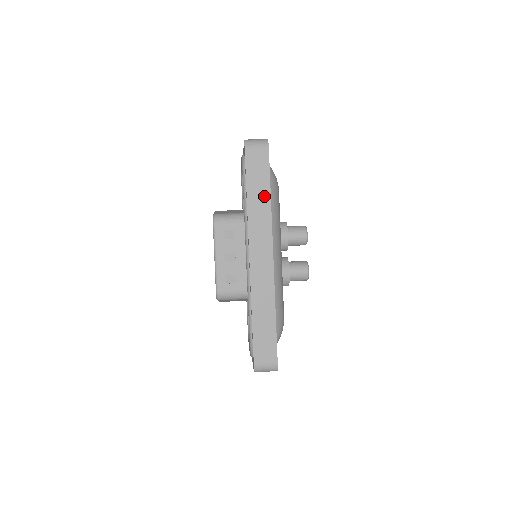
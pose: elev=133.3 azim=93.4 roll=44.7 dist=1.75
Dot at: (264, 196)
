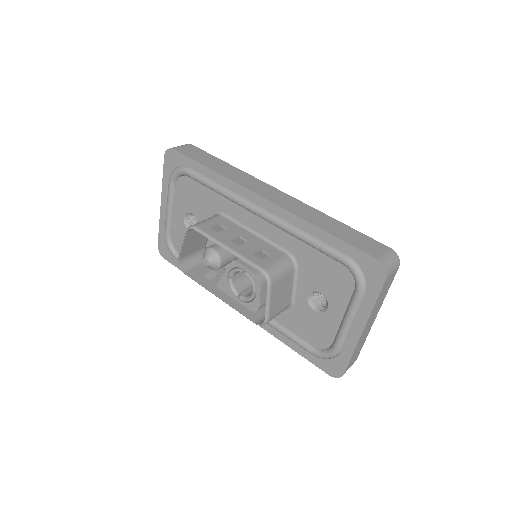
Dot at: (223, 165)
